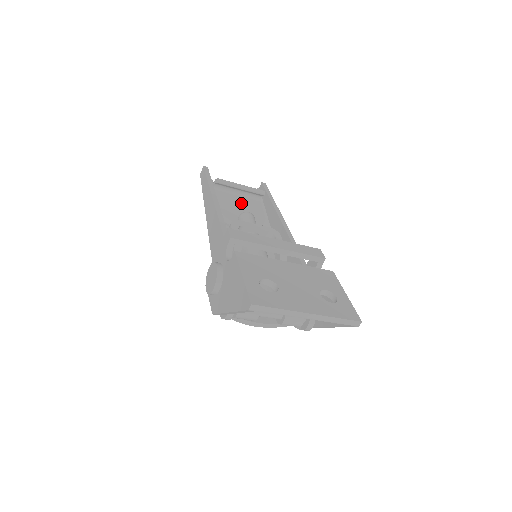
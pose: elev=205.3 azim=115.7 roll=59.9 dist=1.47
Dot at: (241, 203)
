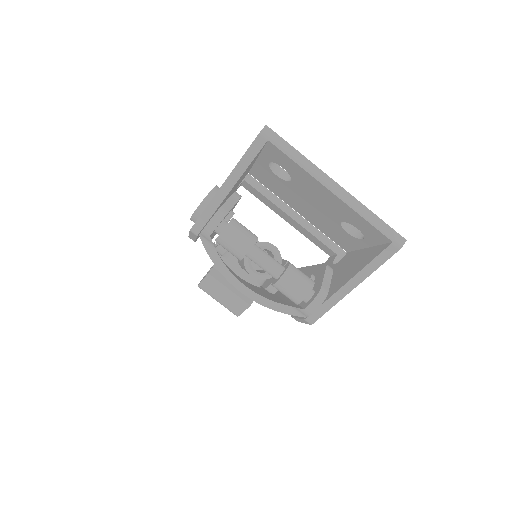
Dot at: occluded
